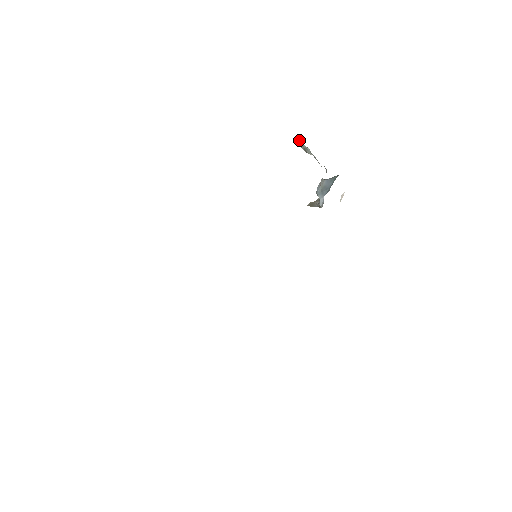
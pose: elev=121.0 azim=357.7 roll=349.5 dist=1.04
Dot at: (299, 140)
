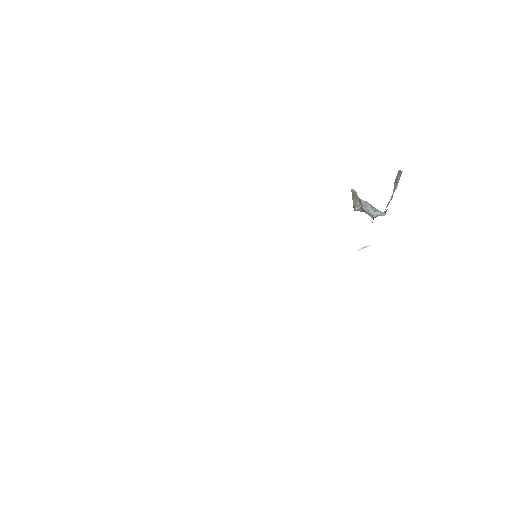
Dot at: occluded
